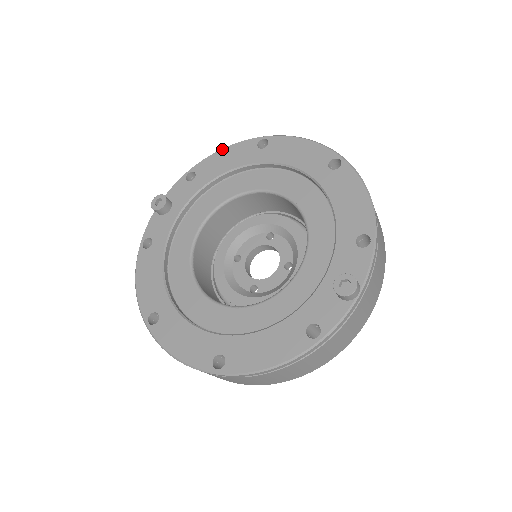
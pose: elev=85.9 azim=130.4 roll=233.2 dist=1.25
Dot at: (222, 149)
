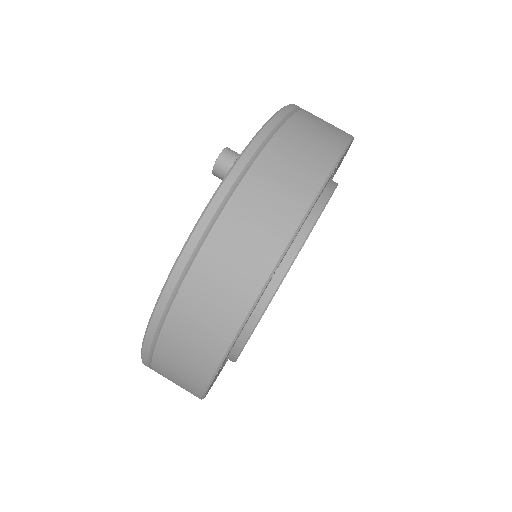
Dot at: occluded
